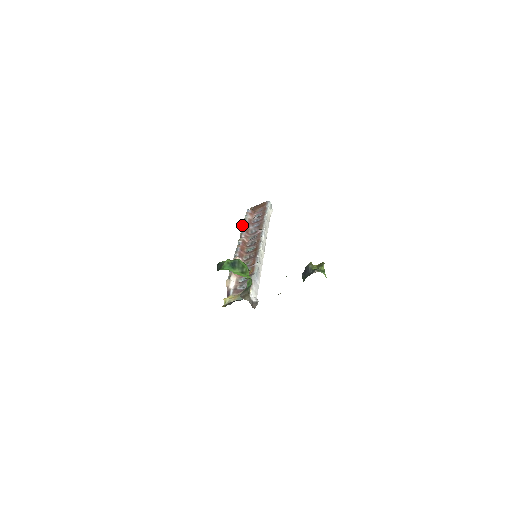
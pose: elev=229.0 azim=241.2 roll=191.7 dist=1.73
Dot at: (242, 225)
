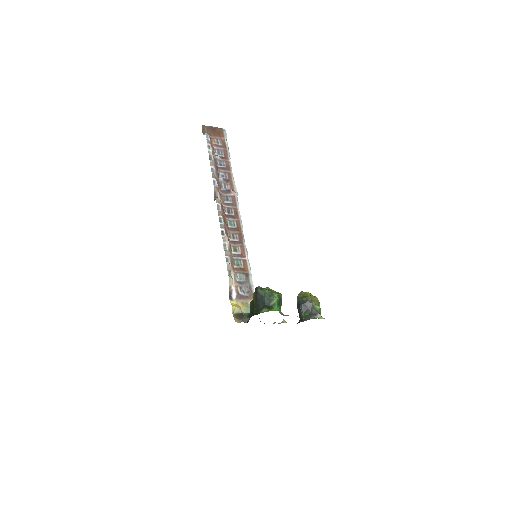
Dot at: (211, 168)
